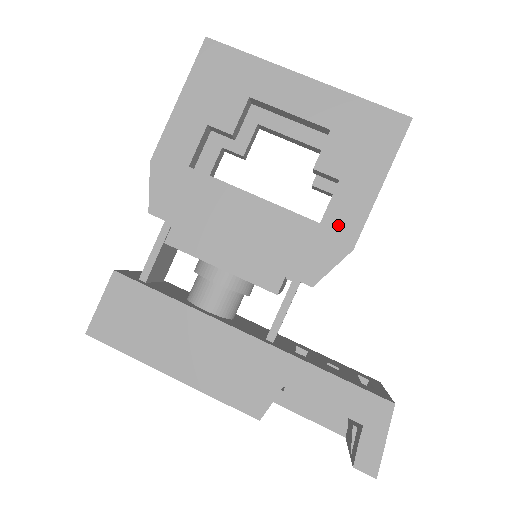
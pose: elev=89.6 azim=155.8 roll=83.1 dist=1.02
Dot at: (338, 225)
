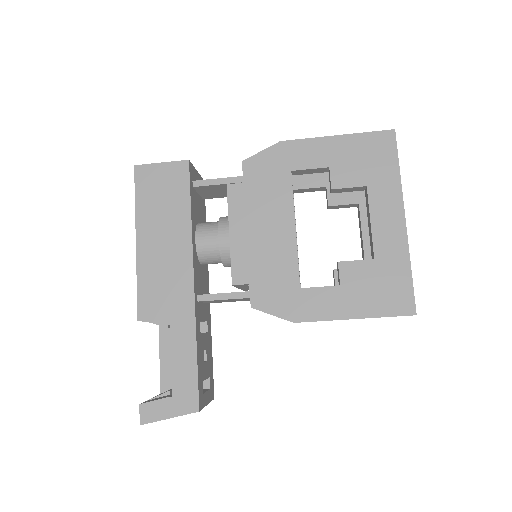
Dot at: (306, 302)
